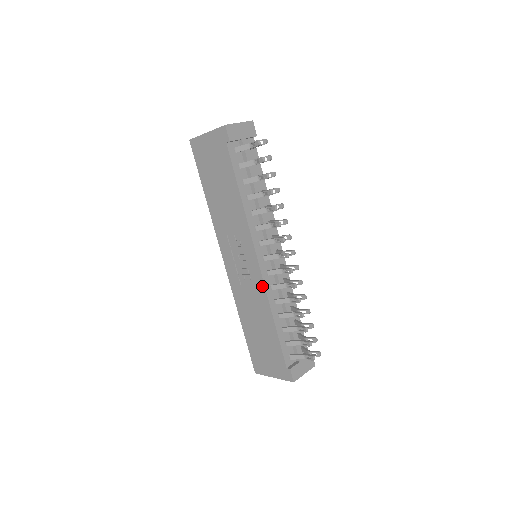
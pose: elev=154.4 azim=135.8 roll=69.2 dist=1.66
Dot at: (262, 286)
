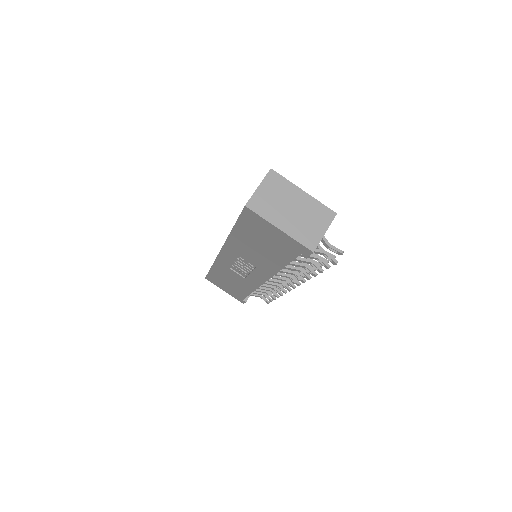
Dot at: (256, 286)
